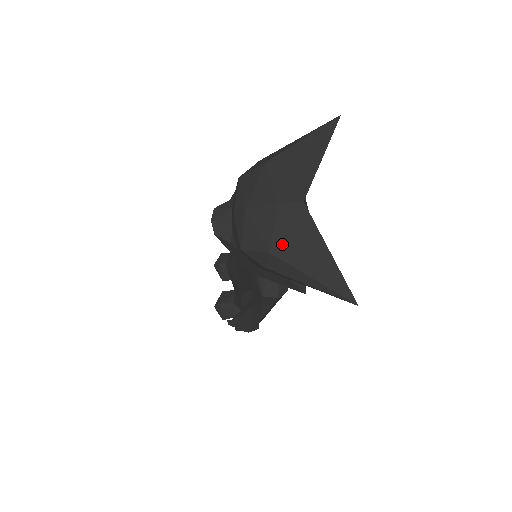
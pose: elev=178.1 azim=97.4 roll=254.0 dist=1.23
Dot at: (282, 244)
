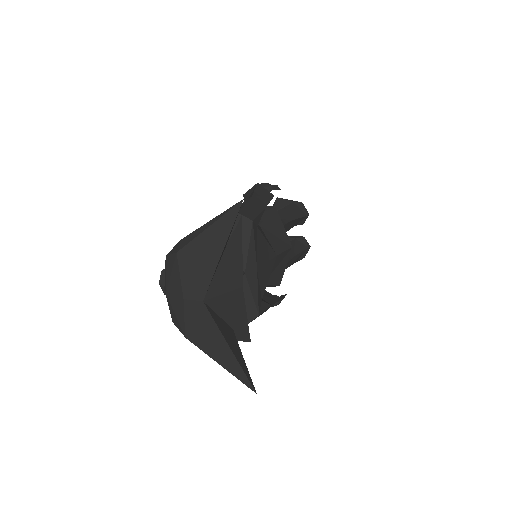
Dot at: (192, 333)
